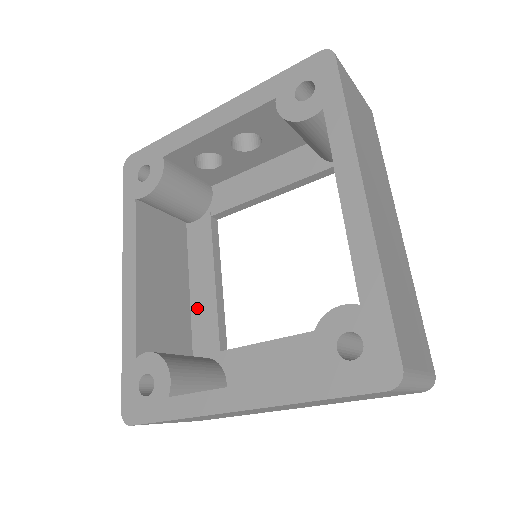
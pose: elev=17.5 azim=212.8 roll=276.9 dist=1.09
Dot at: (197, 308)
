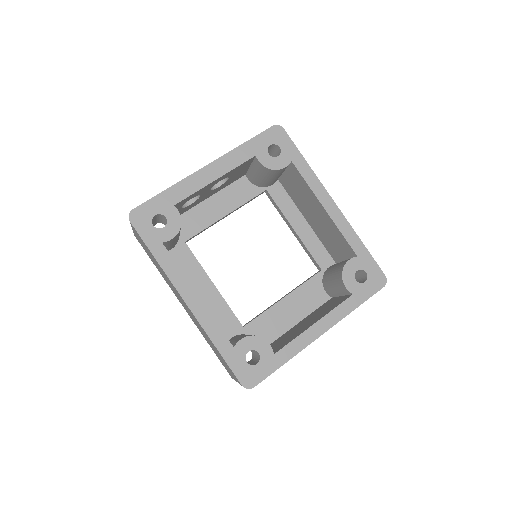
Dot at: (209, 309)
